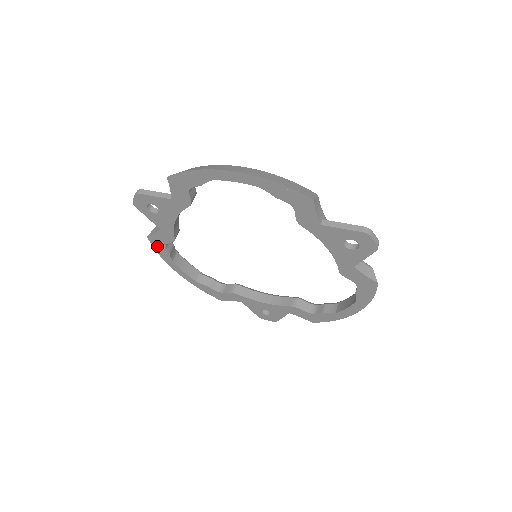
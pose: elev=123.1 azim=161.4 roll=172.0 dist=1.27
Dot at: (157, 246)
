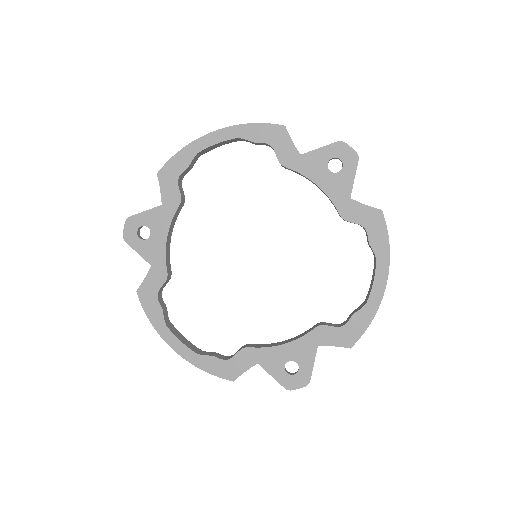
Dot at: (148, 304)
